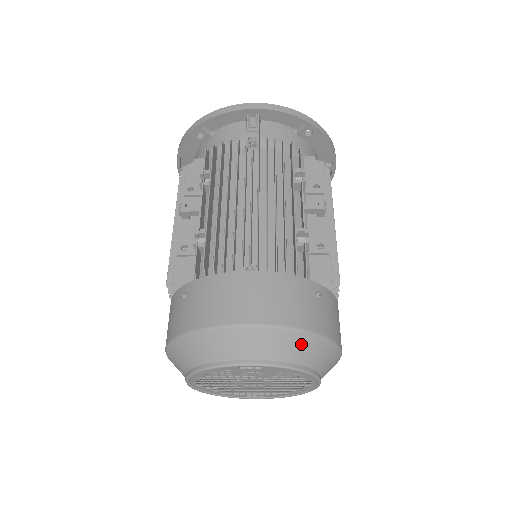
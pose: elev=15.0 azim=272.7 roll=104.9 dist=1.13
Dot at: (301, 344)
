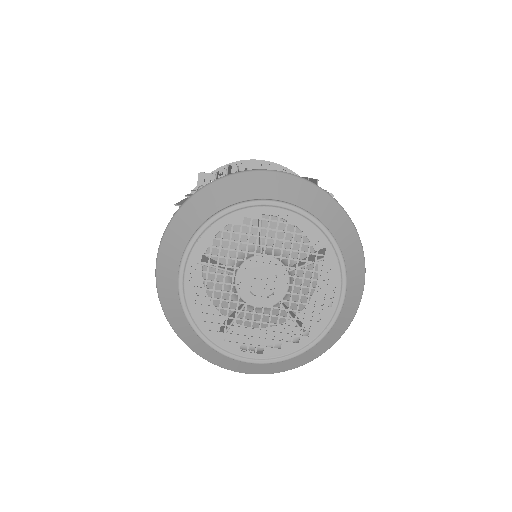
Dot at: (330, 208)
